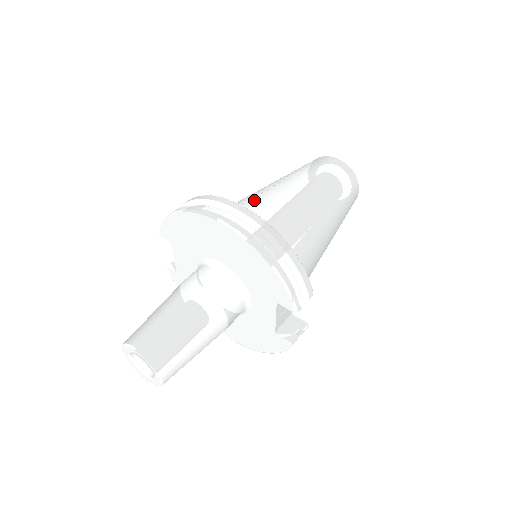
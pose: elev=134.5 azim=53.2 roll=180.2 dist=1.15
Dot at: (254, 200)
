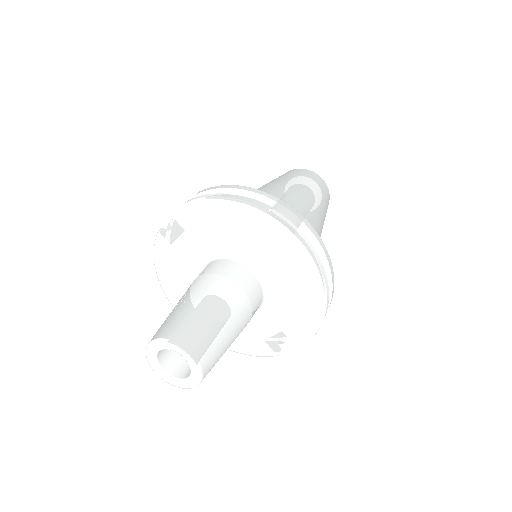
Dot at: occluded
